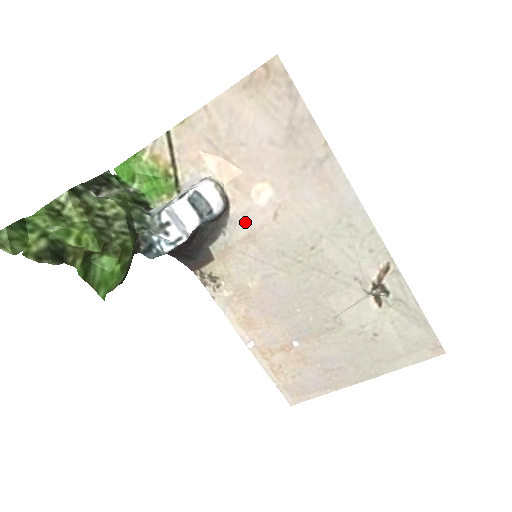
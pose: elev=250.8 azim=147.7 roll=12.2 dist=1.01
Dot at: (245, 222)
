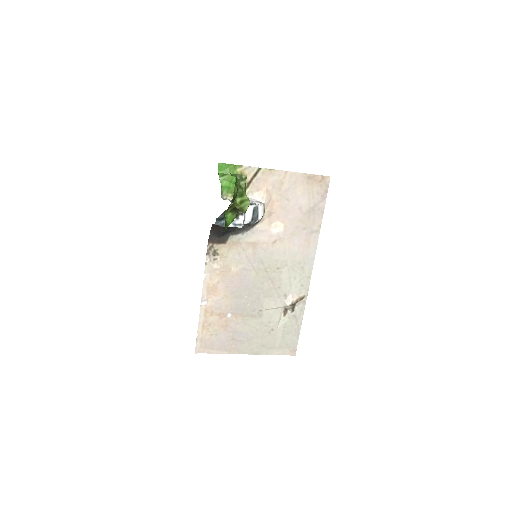
Dot at: (258, 235)
